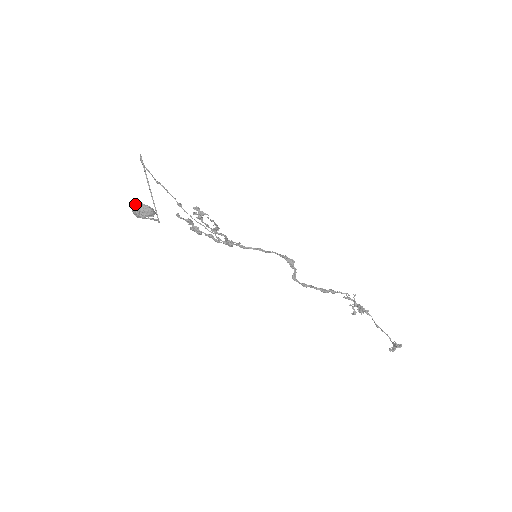
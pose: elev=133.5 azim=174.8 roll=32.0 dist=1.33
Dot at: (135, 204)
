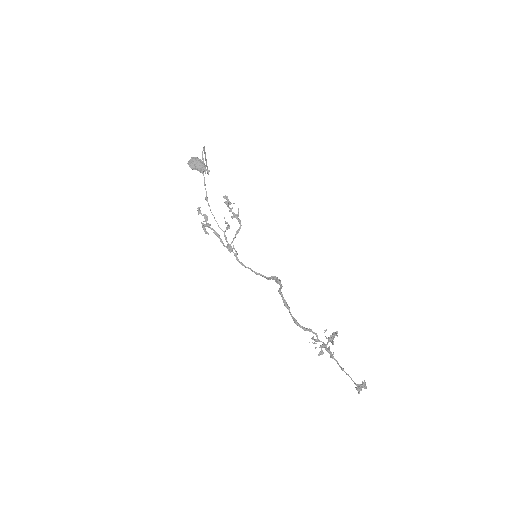
Dot at: (195, 157)
